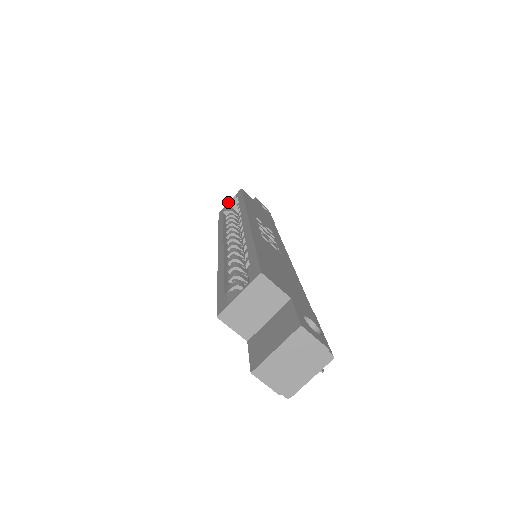
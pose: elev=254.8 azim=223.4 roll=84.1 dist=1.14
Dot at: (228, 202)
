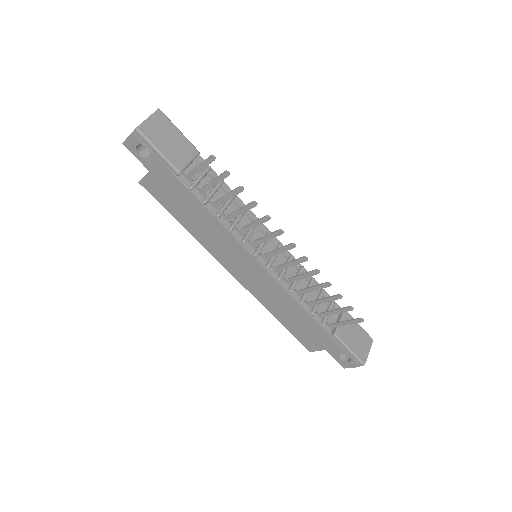
Dot at: occluded
